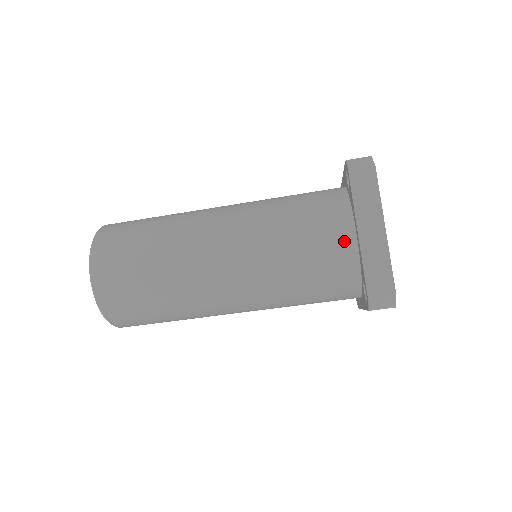
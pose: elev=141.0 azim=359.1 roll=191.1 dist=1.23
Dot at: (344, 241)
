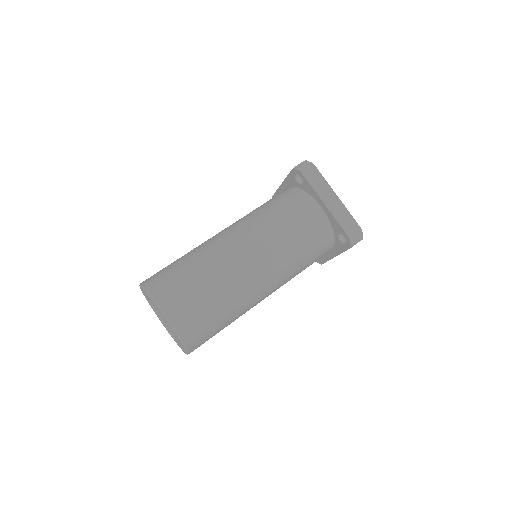
Dot at: (317, 215)
